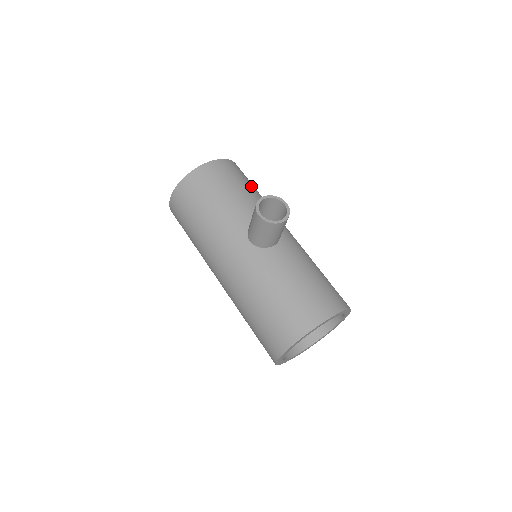
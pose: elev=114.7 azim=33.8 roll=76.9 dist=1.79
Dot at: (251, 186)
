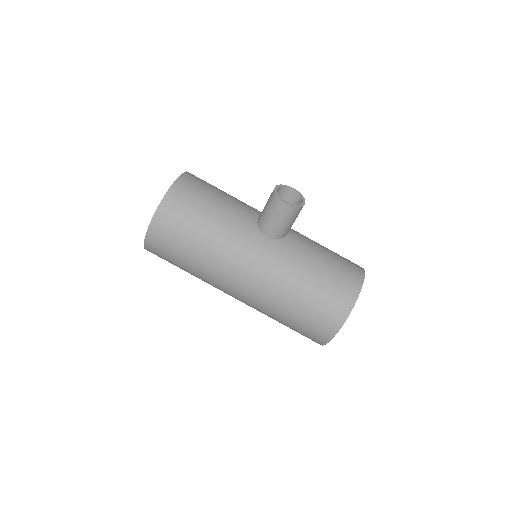
Dot at: occluded
